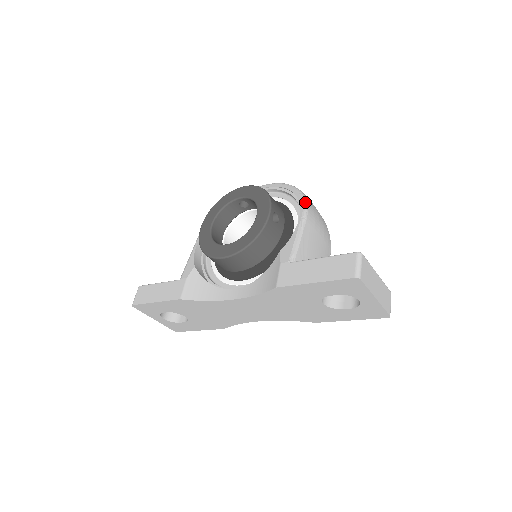
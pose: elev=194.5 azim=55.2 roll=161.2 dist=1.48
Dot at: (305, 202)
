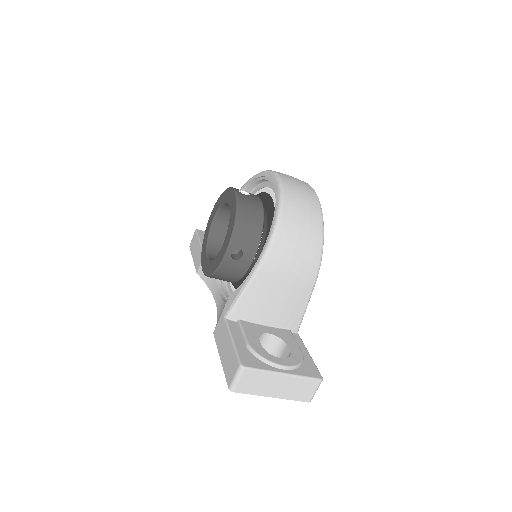
Dot at: (269, 244)
